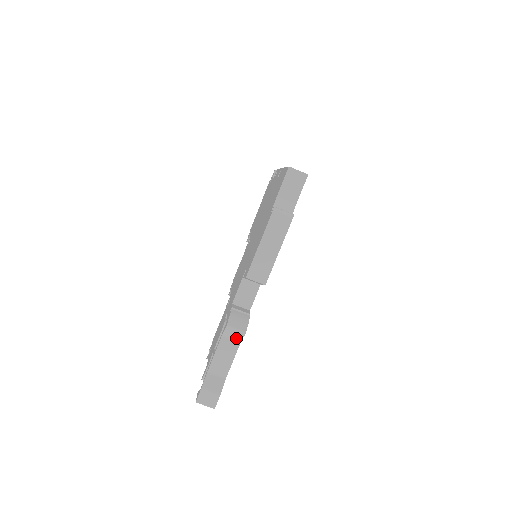
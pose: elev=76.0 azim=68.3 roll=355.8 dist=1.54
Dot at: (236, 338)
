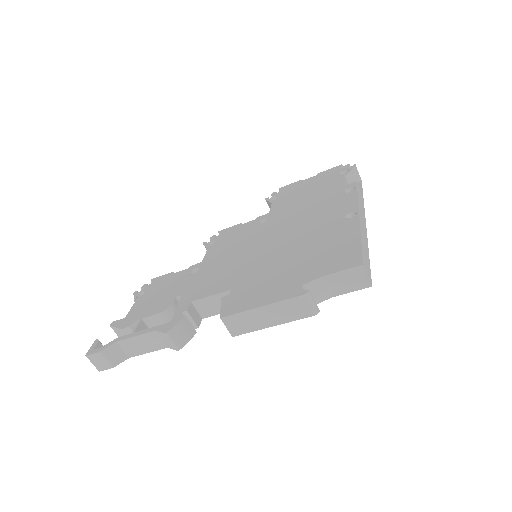
Dot at: (166, 343)
